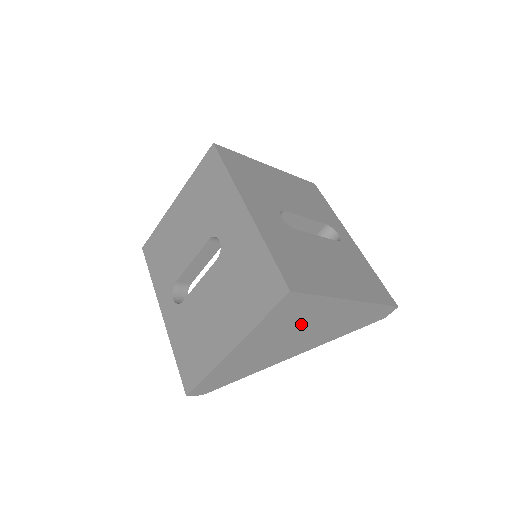
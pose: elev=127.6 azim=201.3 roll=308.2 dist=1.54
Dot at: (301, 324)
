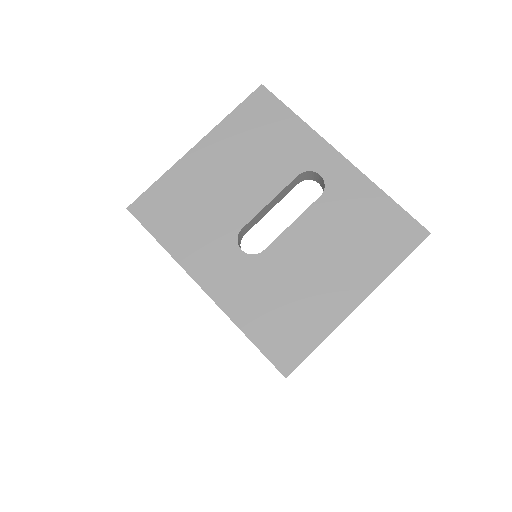
Dot at: occluded
